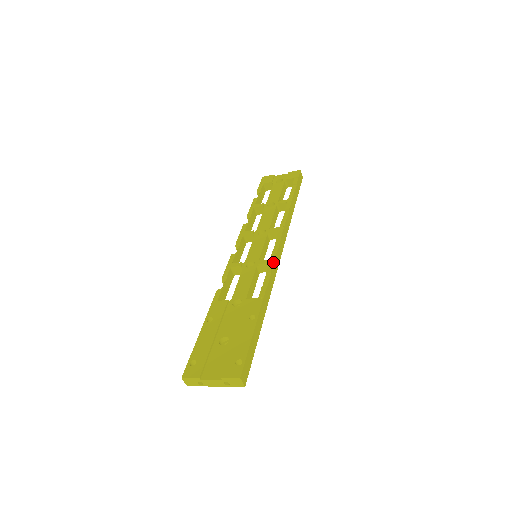
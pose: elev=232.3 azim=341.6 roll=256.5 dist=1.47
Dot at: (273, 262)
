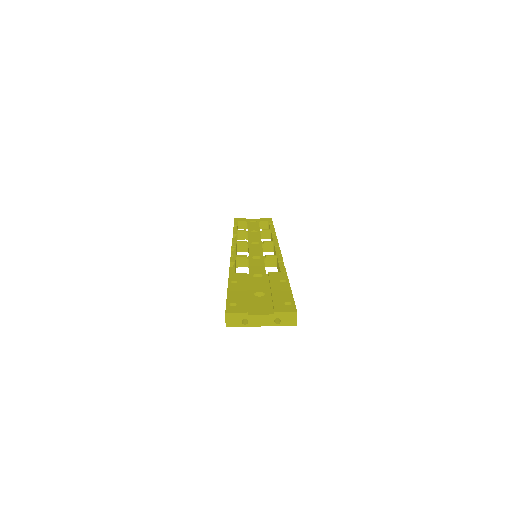
Dot at: (281, 256)
